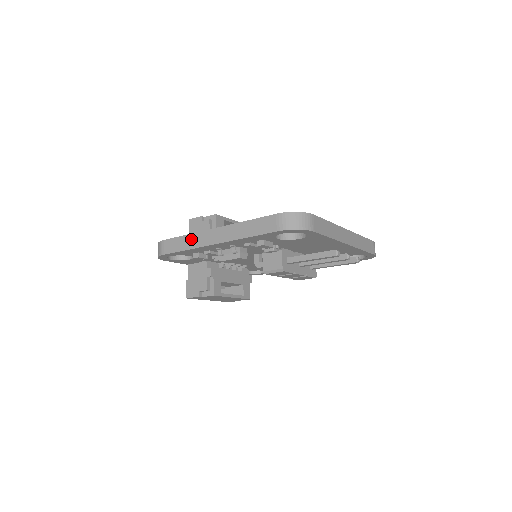
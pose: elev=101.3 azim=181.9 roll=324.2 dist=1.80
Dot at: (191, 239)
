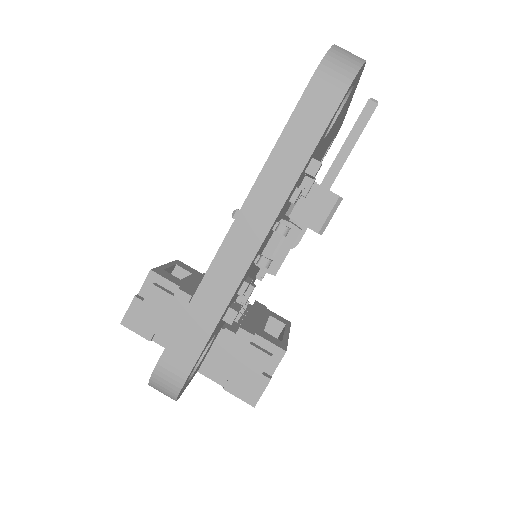
Dot at: (209, 293)
